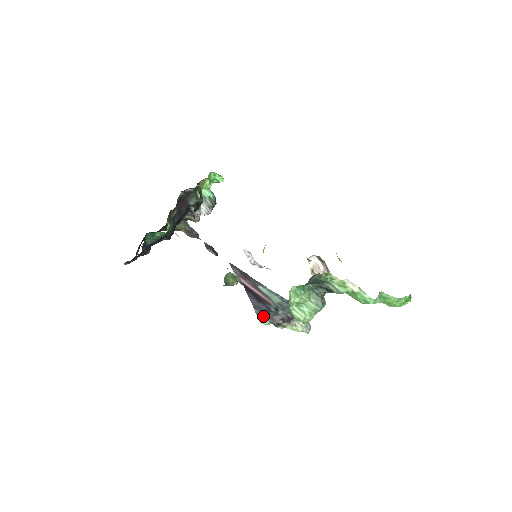
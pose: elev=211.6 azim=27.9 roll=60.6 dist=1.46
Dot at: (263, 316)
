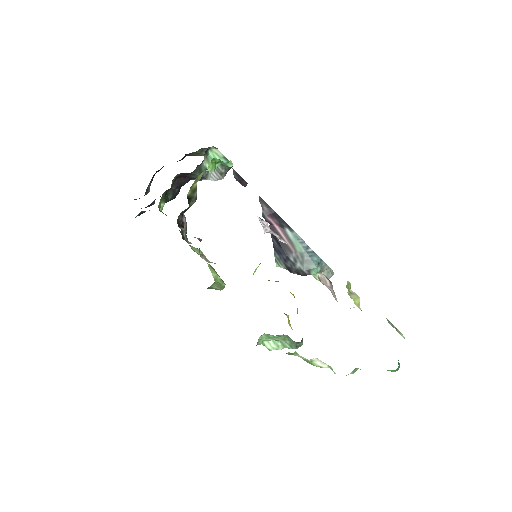
Dot at: (280, 261)
